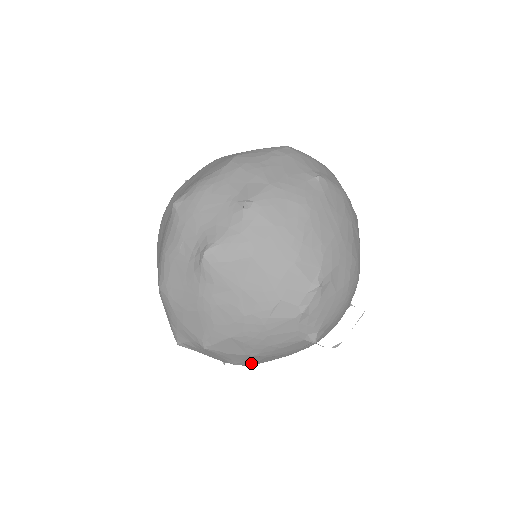
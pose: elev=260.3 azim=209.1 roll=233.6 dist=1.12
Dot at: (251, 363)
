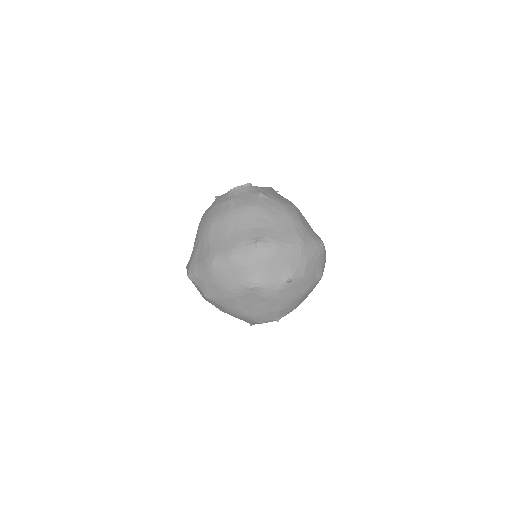
Dot at: occluded
